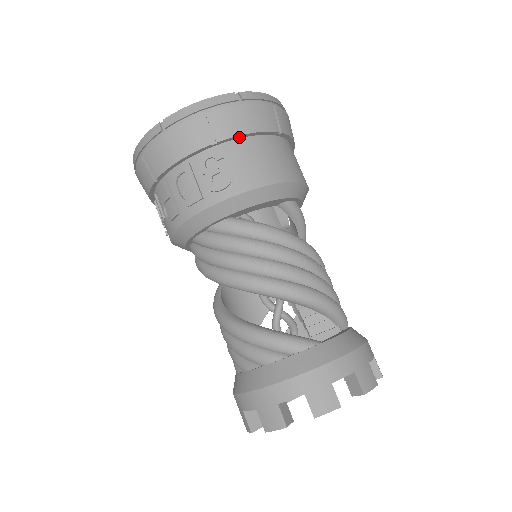
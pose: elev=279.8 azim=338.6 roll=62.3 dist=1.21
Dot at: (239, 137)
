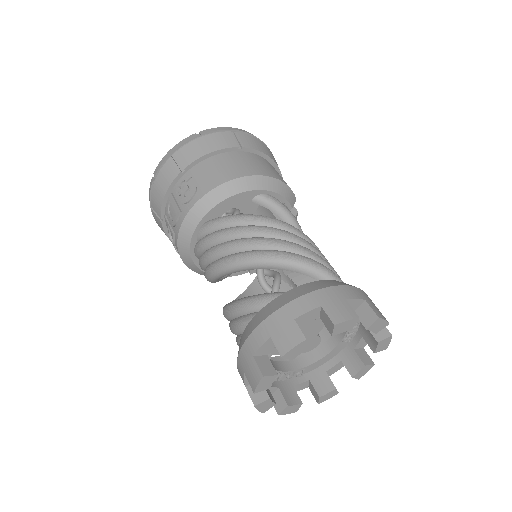
Dot at: (201, 160)
